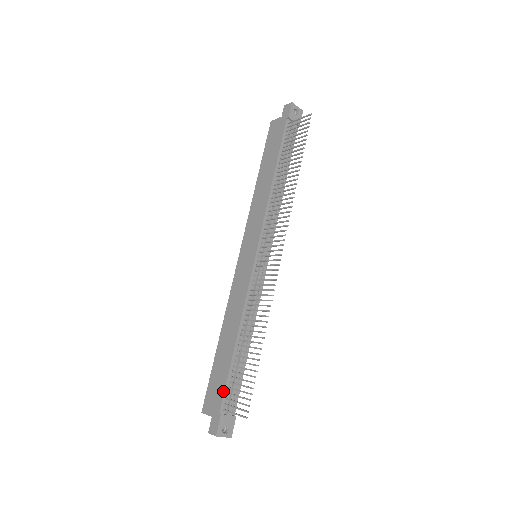
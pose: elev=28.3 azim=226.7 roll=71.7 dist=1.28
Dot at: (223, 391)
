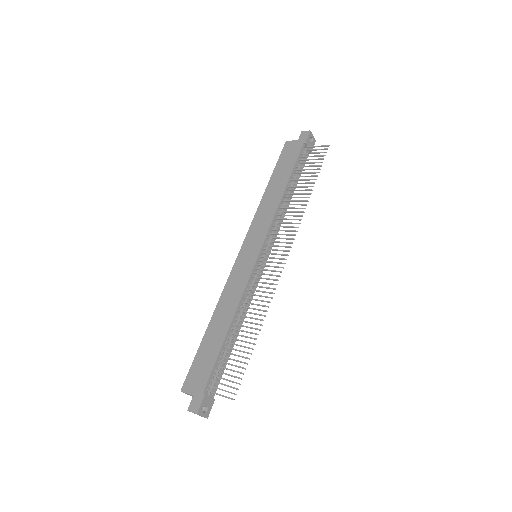
Dot at: (209, 373)
